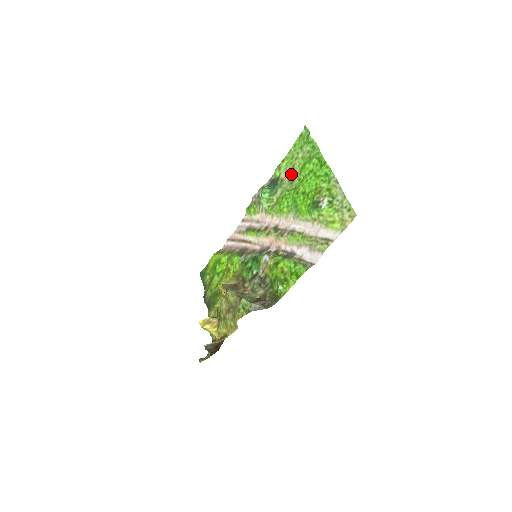
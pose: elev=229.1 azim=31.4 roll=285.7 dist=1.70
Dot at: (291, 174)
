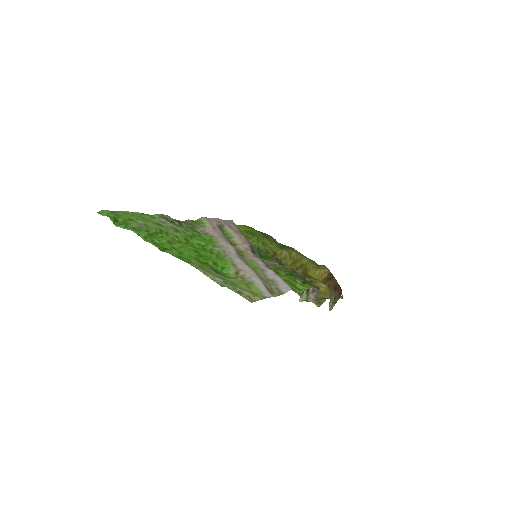
Dot at: (165, 227)
